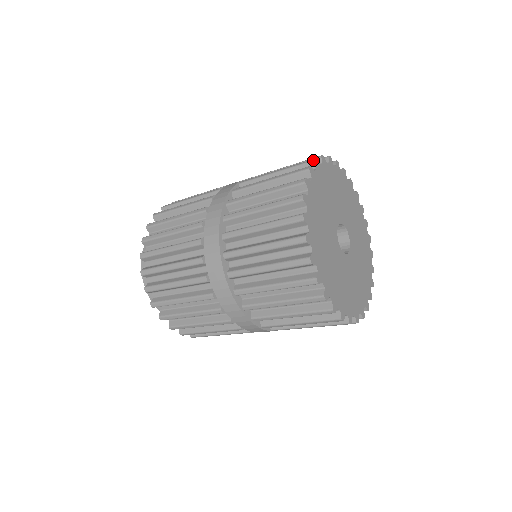
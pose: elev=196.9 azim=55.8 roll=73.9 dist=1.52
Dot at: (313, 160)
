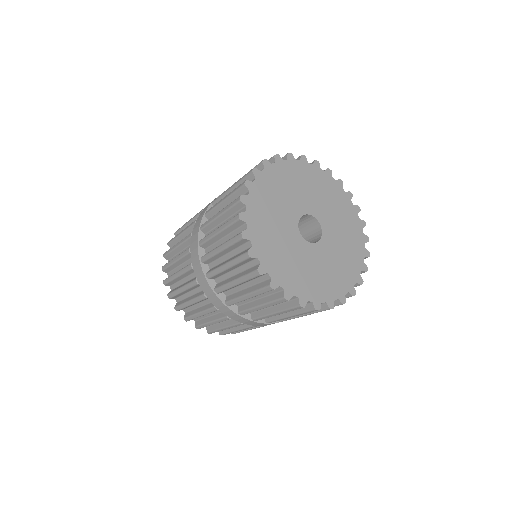
Dot at: (287, 153)
